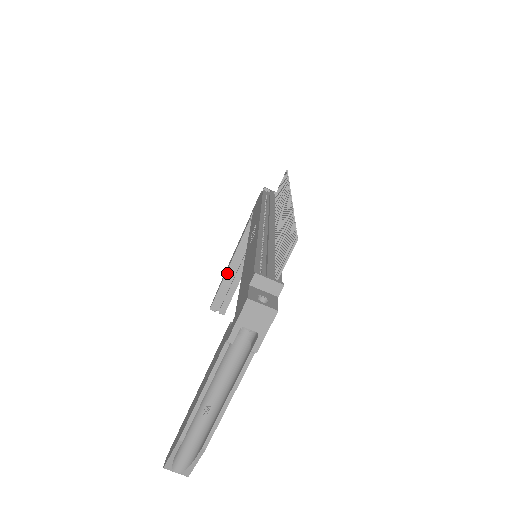
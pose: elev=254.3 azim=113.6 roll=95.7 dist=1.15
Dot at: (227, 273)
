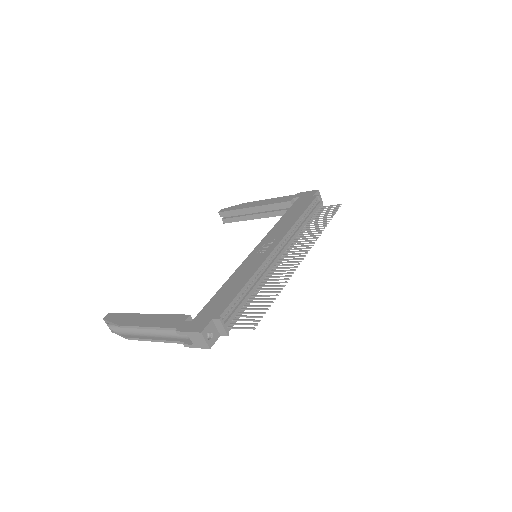
Dot at: (248, 208)
